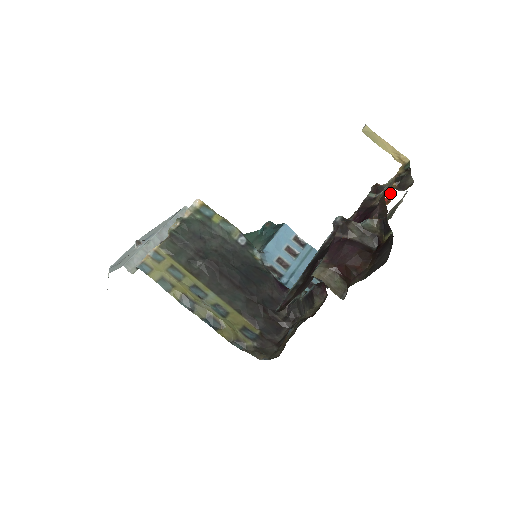
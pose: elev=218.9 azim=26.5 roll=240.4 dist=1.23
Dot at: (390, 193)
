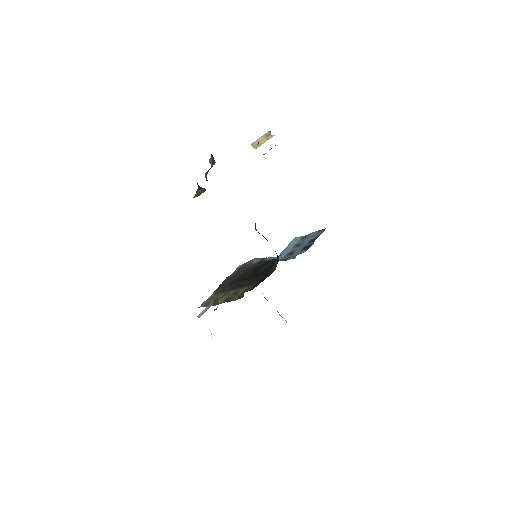
Dot at: occluded
